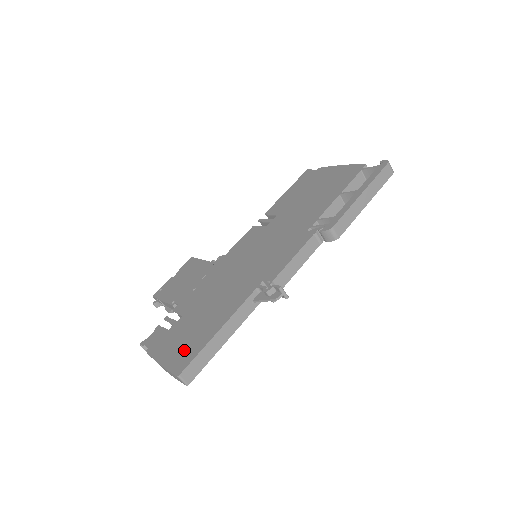
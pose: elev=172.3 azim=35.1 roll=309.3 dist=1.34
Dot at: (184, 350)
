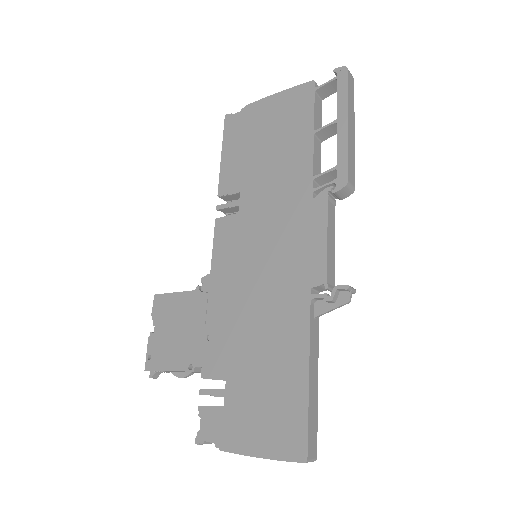
Dot at: (280, 424)
